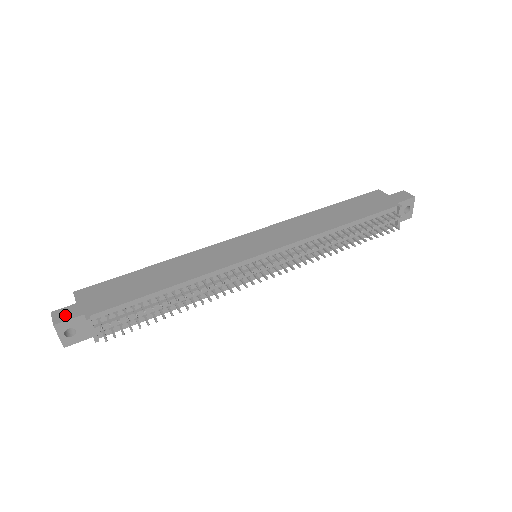
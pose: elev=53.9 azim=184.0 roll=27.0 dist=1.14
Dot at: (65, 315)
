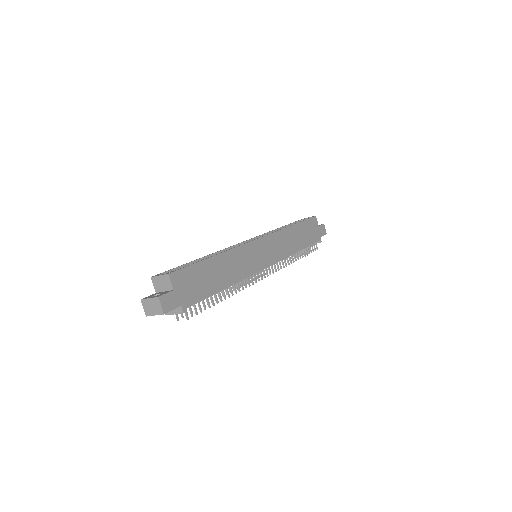
Dot at: (169, 304)
